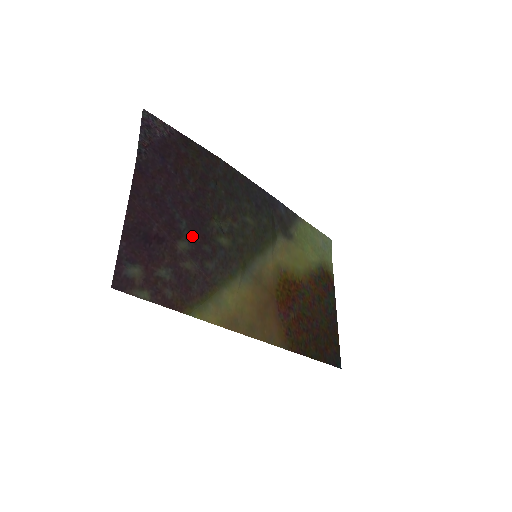
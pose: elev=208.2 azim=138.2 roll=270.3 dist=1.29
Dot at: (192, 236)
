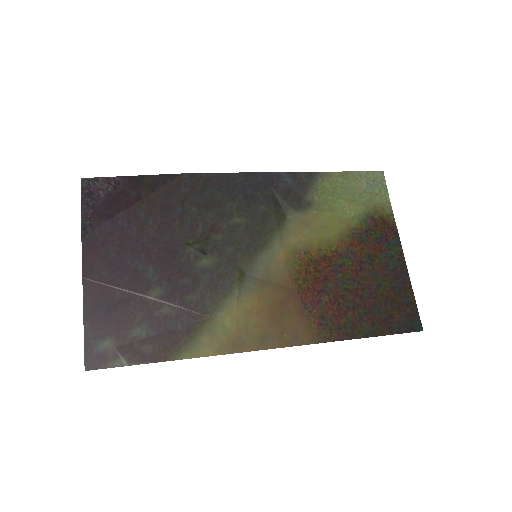
Dot at: (164, 278)
